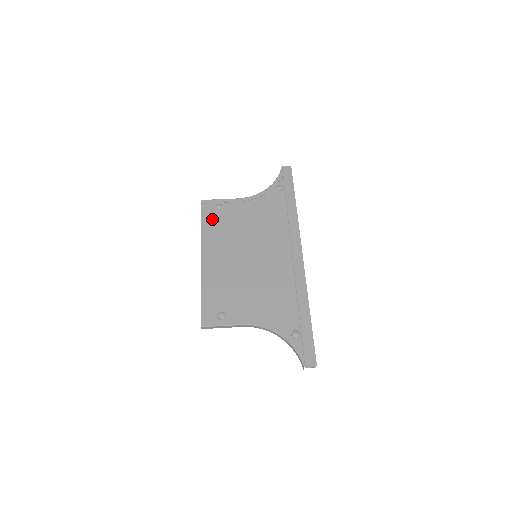
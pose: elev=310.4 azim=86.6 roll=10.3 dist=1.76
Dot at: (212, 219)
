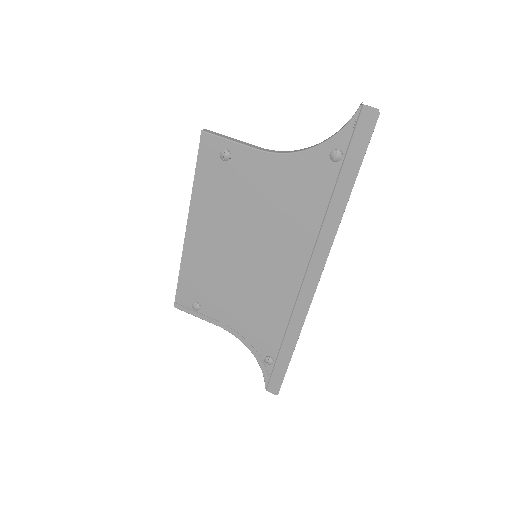
Dot at: (211, 174)
